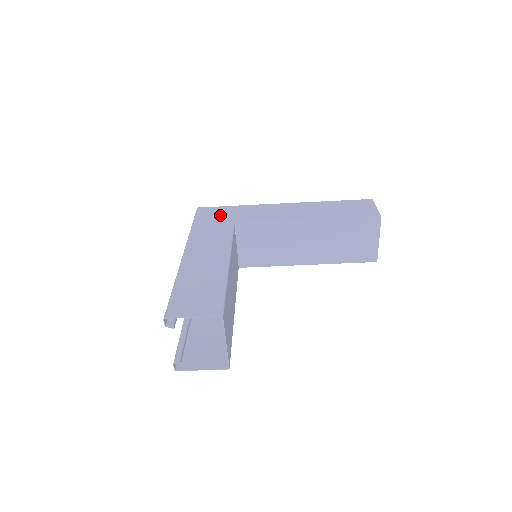
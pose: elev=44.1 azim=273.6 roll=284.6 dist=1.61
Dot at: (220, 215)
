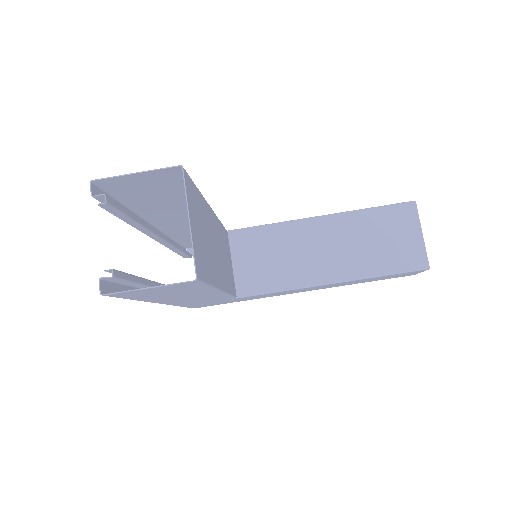
Dot at: occluded
